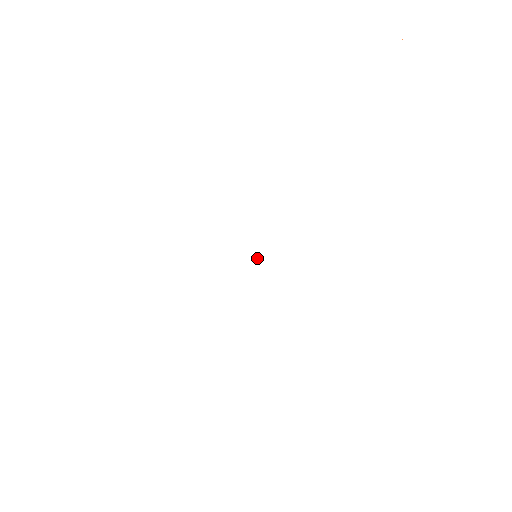
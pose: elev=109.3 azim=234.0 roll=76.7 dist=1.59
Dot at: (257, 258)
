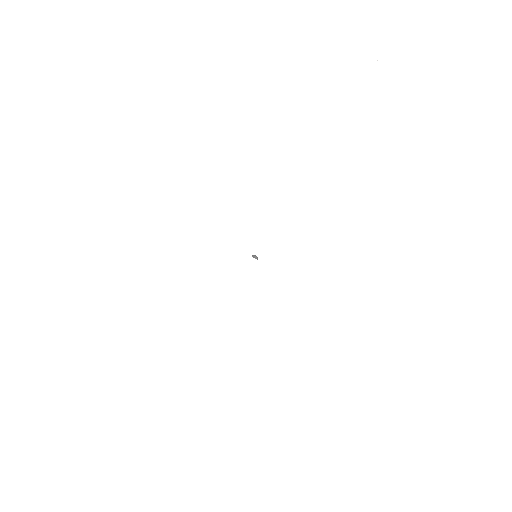
Dot at: (257, 258)
